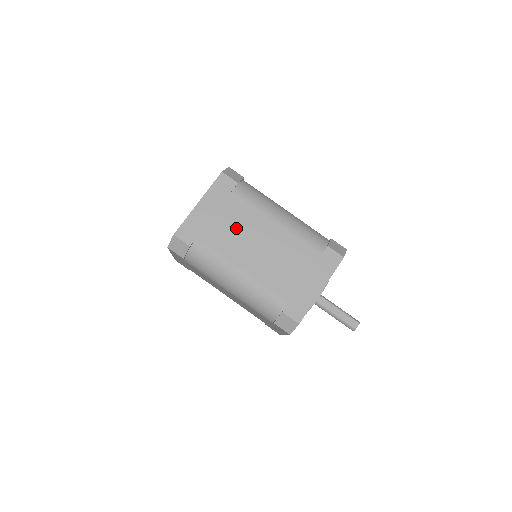
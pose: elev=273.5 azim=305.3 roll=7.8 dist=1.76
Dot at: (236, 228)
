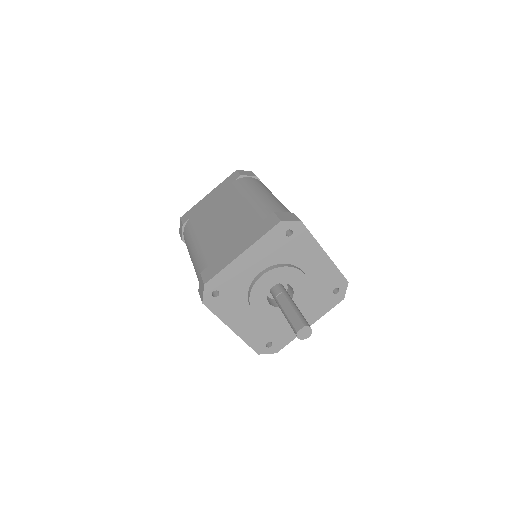
Dot at: (217, 207)
